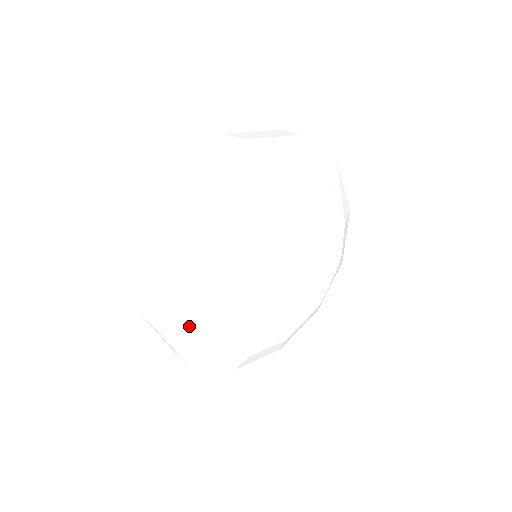
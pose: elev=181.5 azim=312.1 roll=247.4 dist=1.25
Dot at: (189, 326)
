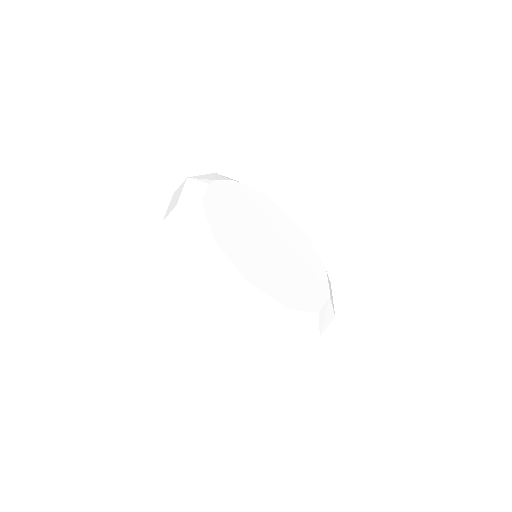
Dot at: (221, 250)
